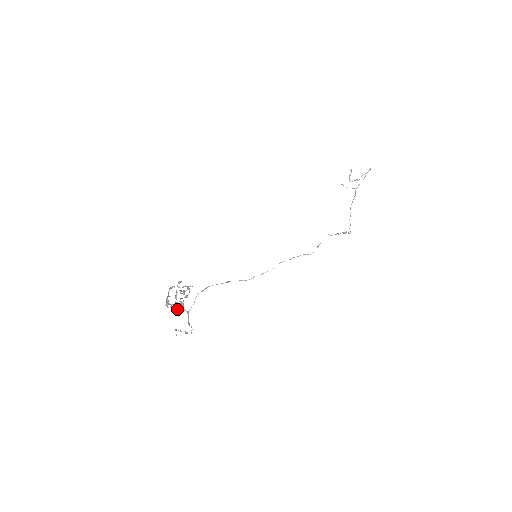
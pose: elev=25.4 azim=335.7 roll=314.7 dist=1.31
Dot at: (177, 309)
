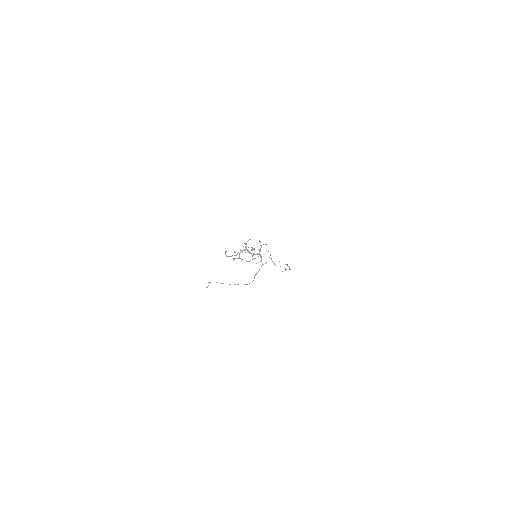
Dot at: (248, 261)
